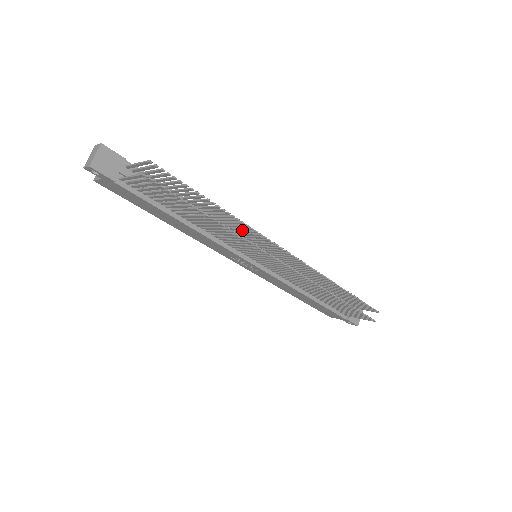
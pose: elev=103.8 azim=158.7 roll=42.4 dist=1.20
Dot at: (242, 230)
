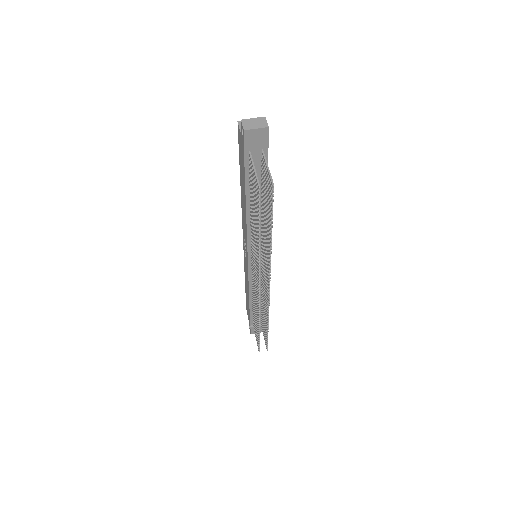
Dot at: occluded
